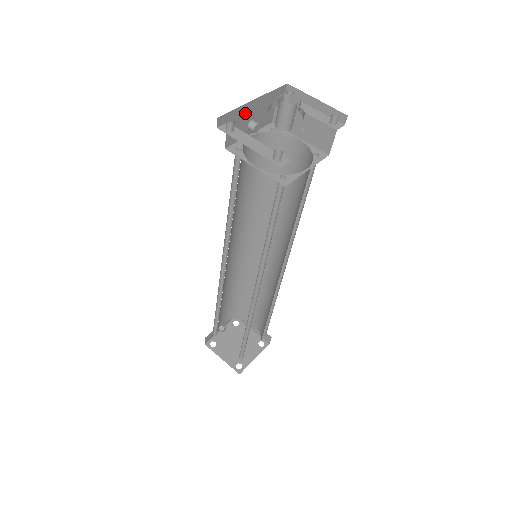
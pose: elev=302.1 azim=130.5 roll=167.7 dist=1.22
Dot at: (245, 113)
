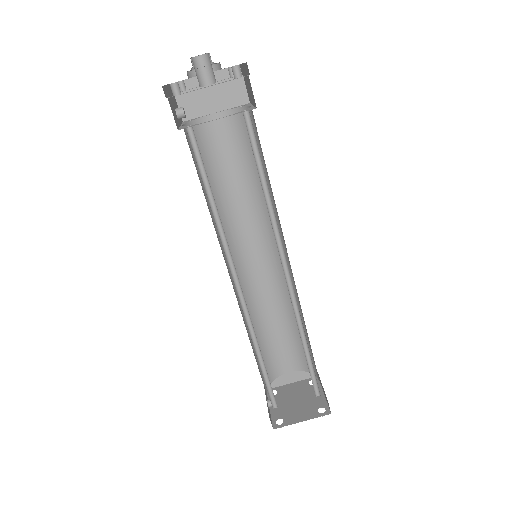
Dot at: occluded
